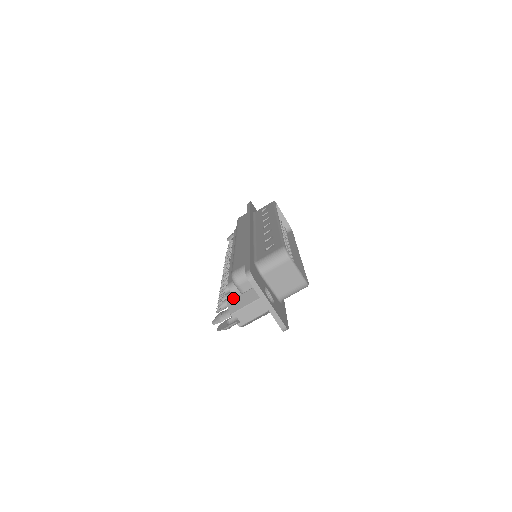
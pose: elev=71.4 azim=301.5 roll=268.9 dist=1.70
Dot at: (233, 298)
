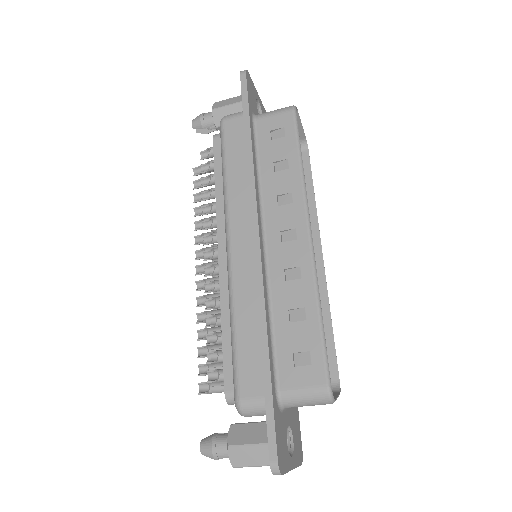
Dot at: occluded
